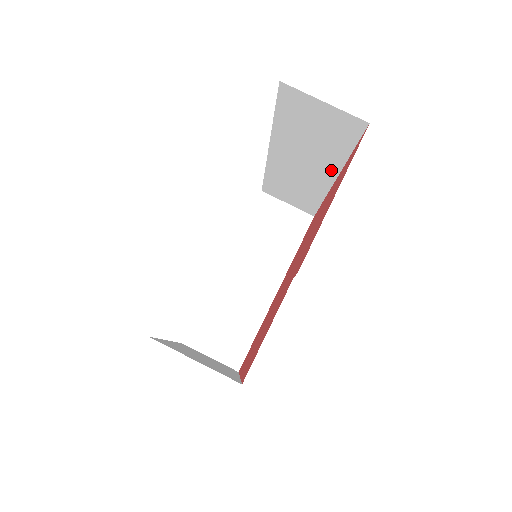
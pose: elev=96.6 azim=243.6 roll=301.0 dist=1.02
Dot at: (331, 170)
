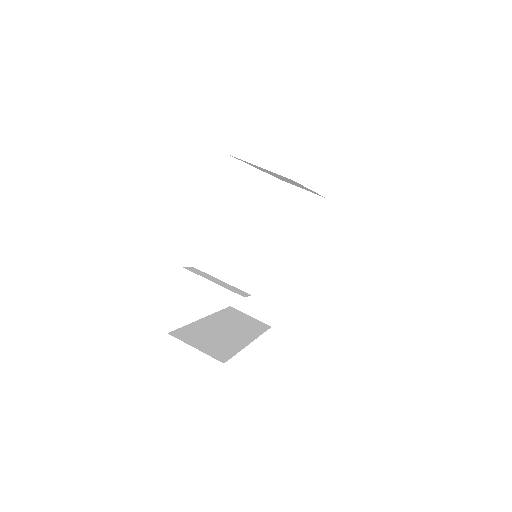
Dot at: (304, 187)
